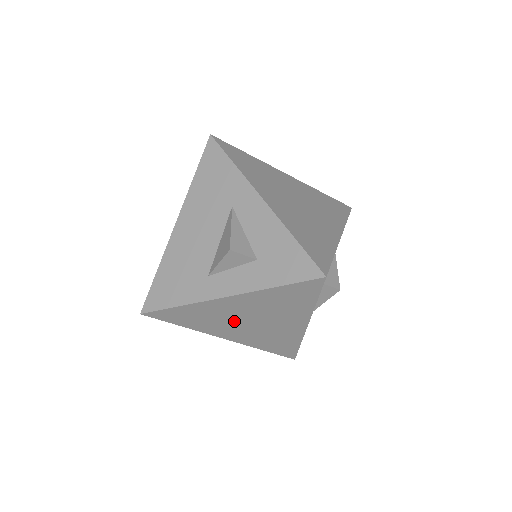
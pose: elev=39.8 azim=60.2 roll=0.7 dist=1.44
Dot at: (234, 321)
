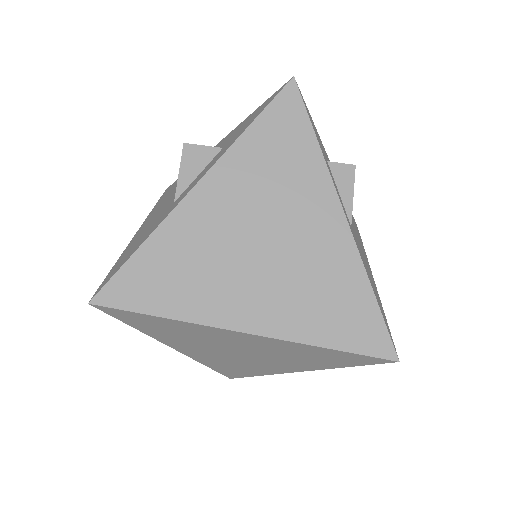
Dot at: (235, 256)
